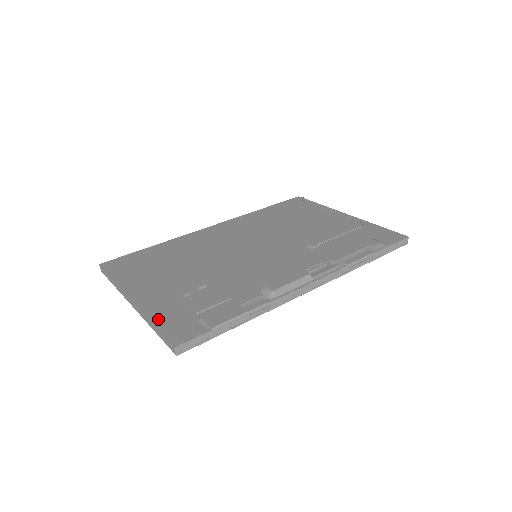
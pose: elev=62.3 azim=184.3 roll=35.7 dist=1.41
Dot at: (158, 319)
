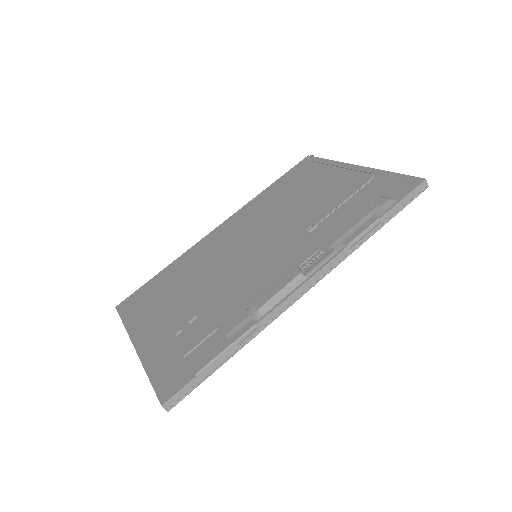
Dot at: (152, 369)
